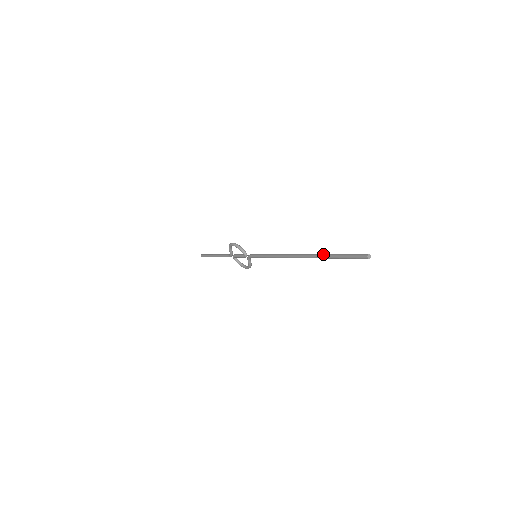
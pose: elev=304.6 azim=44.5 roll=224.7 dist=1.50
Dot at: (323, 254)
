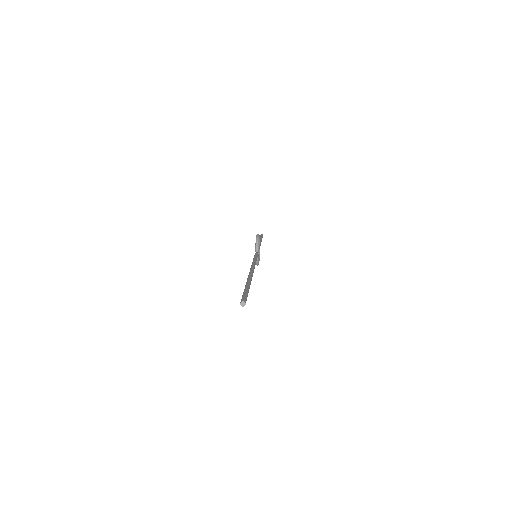
Dot at: (248, 281)
